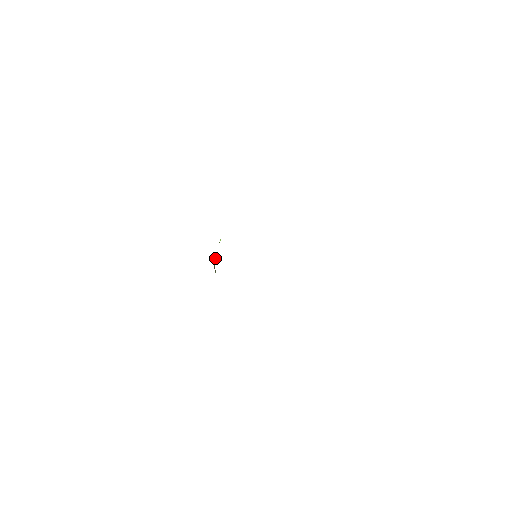
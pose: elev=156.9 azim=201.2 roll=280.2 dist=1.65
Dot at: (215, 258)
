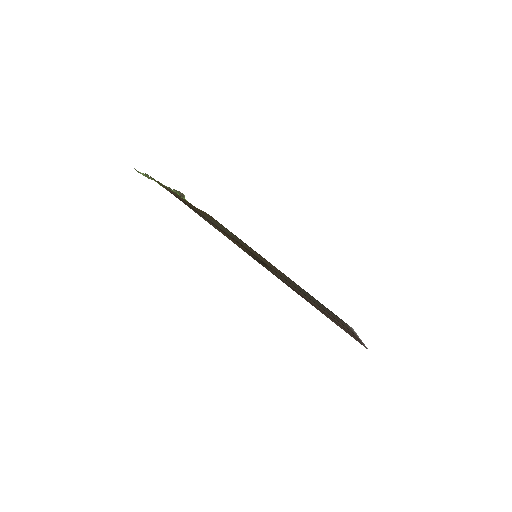
Dot at: (176, 192)
